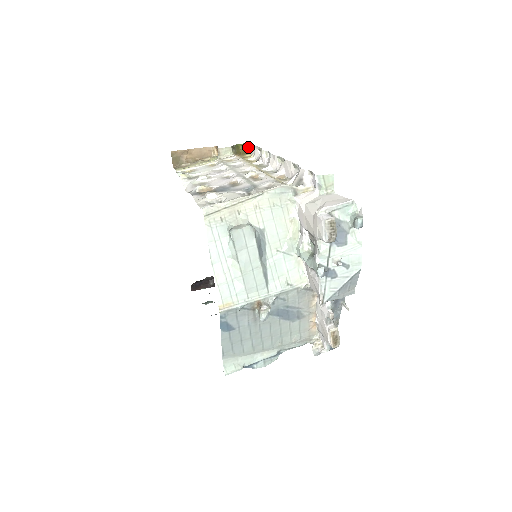
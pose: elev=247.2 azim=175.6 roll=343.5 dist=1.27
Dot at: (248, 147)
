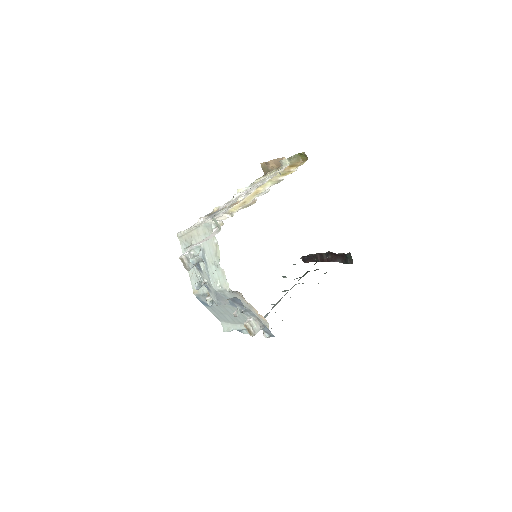
Dot at: (306, 155)
